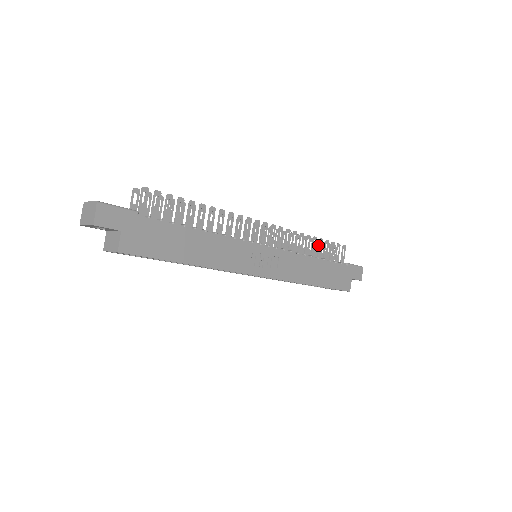
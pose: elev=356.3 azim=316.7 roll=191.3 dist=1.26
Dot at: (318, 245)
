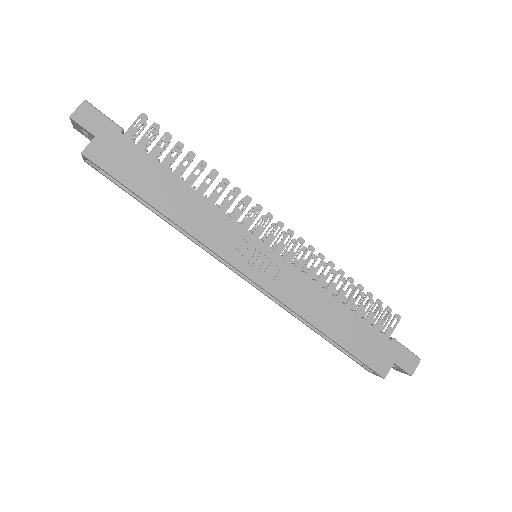
Dot at: occluded
